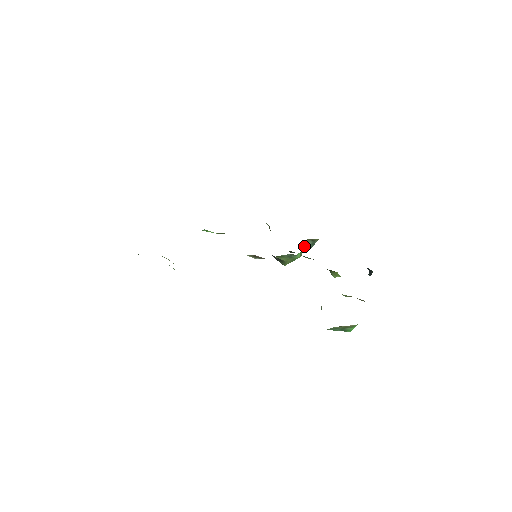
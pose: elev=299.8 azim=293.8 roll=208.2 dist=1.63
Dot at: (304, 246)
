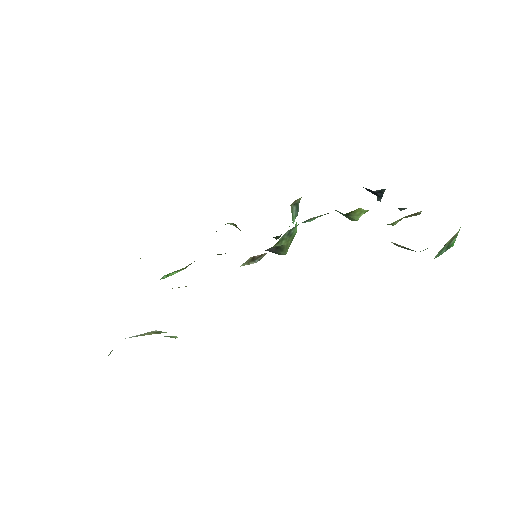
Dot at: occluded
